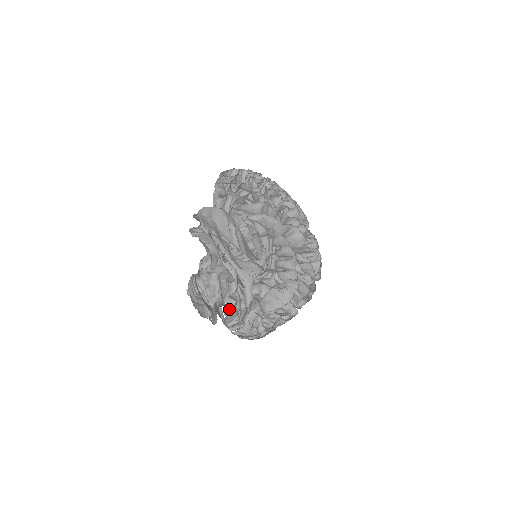
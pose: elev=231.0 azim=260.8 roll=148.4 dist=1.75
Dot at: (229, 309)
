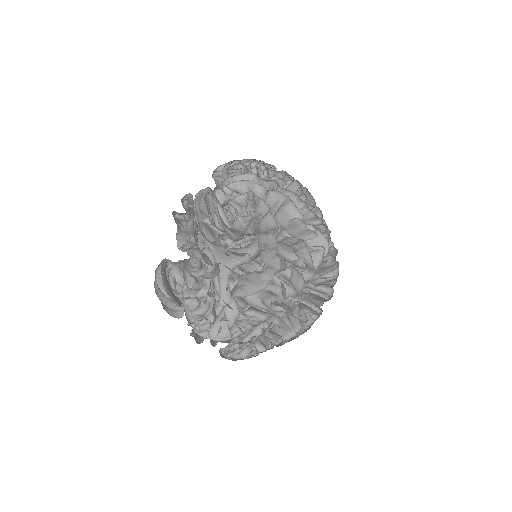
Dot at: (192, 296)
